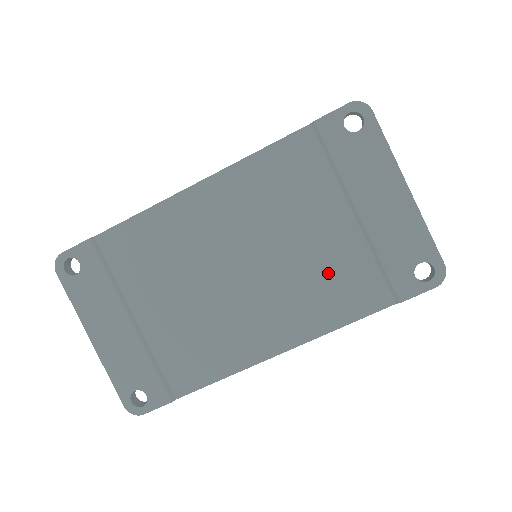
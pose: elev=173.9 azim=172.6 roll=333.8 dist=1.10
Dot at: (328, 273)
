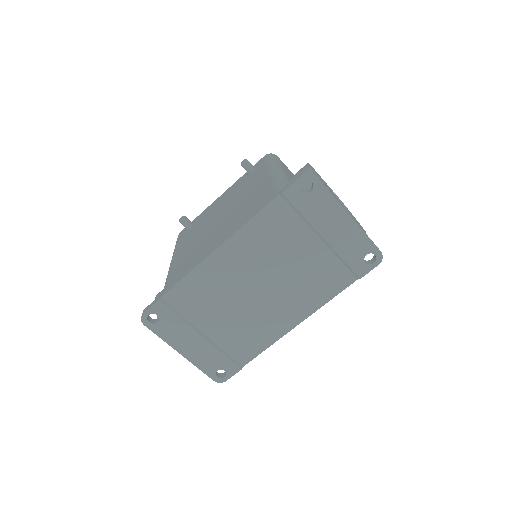
Dot at: (314, 275)
